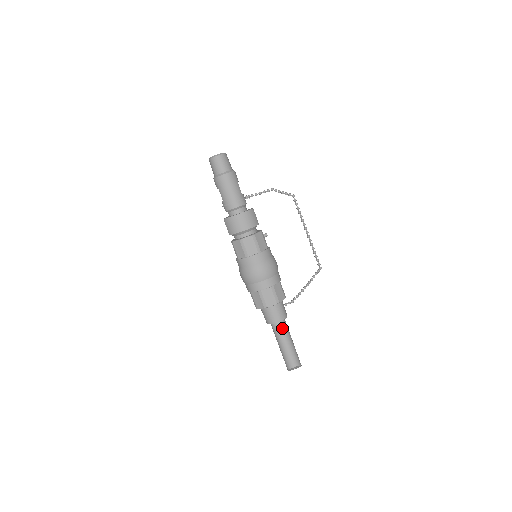
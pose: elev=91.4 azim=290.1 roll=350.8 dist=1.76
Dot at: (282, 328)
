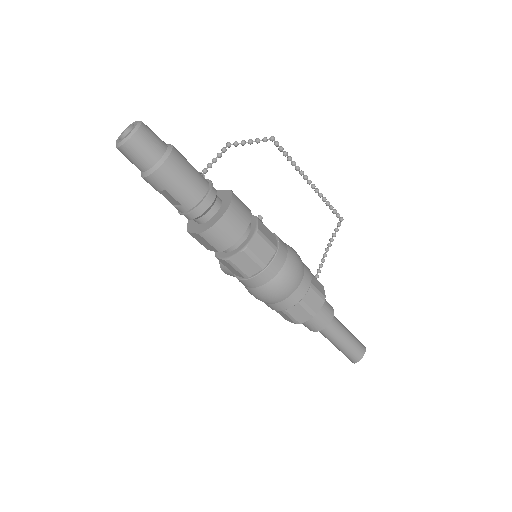
Dot at: (335, 324)
